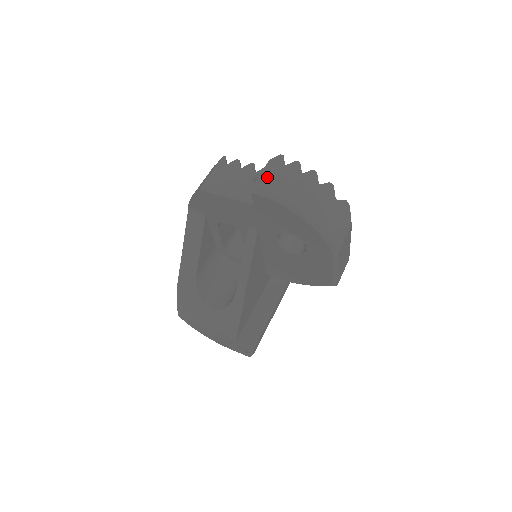
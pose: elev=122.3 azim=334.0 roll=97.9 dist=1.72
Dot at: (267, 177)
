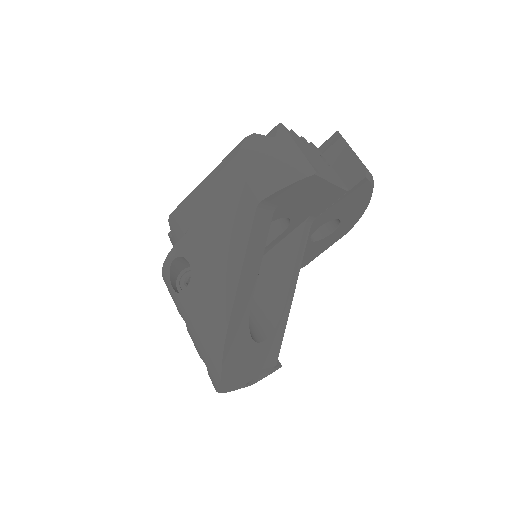
Dot at: occluded
